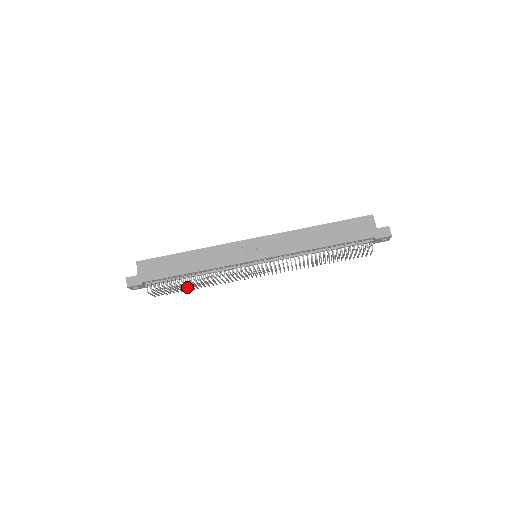
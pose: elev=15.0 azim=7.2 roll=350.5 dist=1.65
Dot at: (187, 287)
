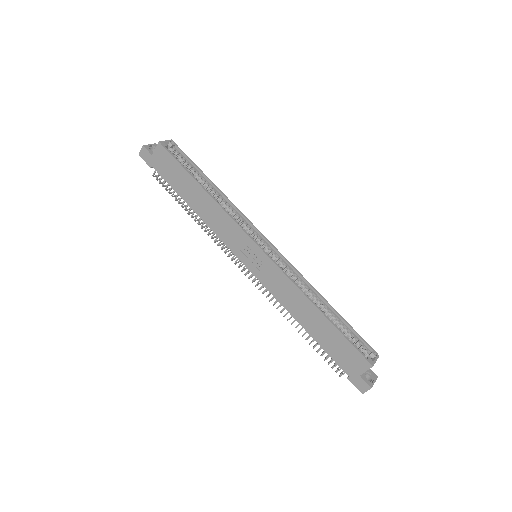
Dot at: occluded
